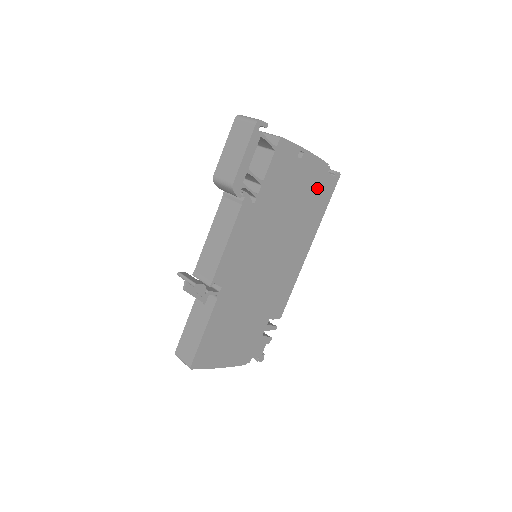
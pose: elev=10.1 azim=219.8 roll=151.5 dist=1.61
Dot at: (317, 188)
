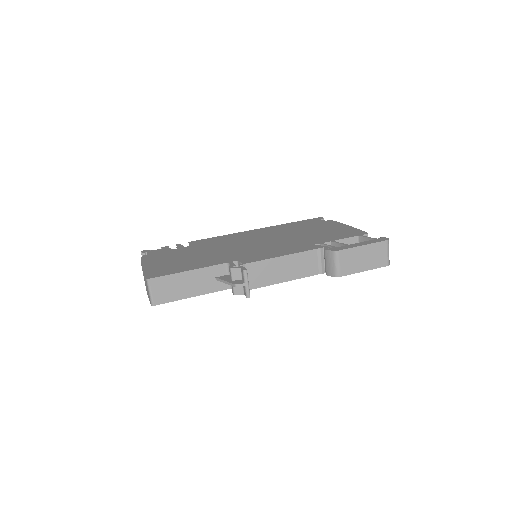
Dot at: occluded
